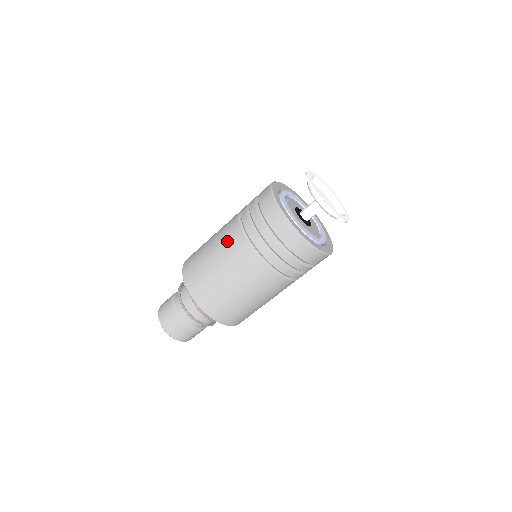
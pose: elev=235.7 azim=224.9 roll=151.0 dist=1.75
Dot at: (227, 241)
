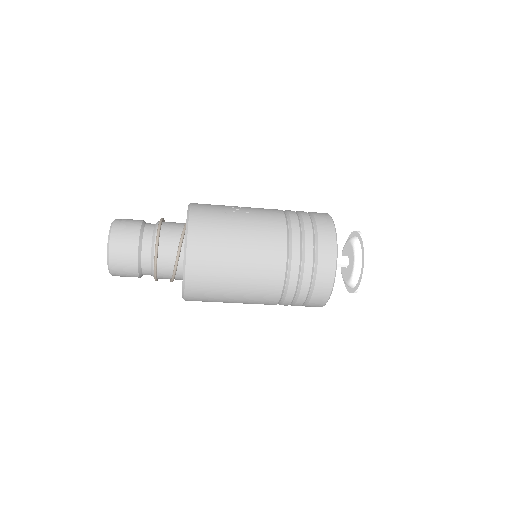
Dot at: (261, 292)
